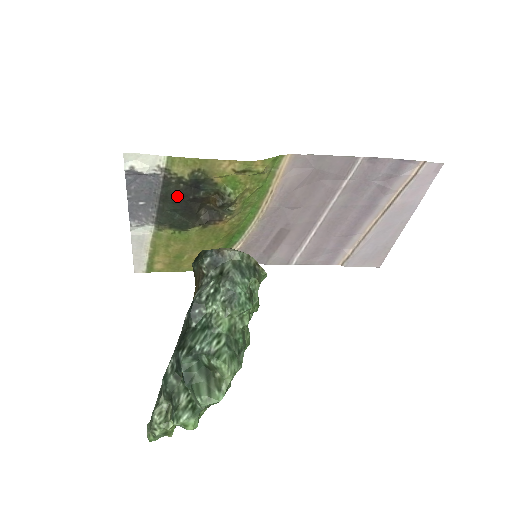
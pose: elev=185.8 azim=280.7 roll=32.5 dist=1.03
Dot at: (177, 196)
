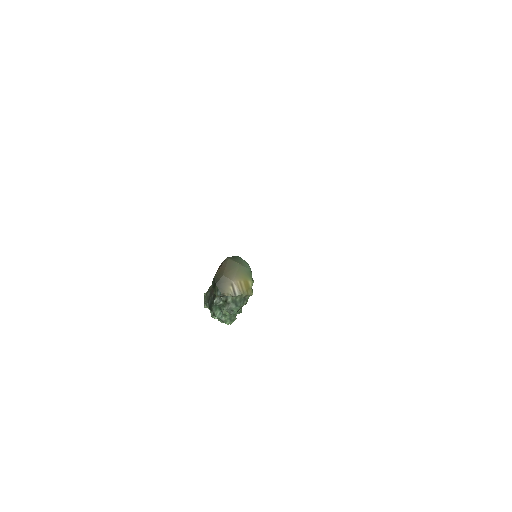
Dot at: occluded
